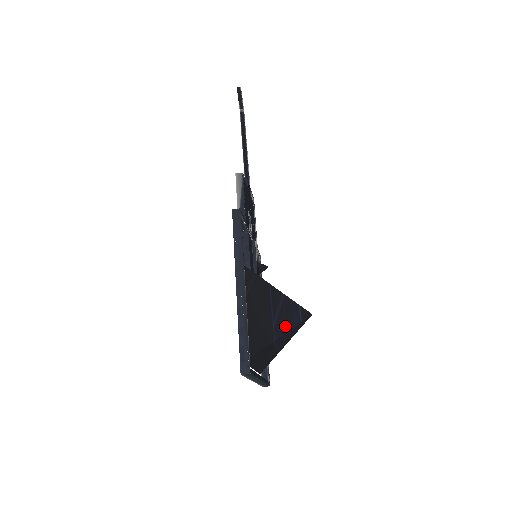
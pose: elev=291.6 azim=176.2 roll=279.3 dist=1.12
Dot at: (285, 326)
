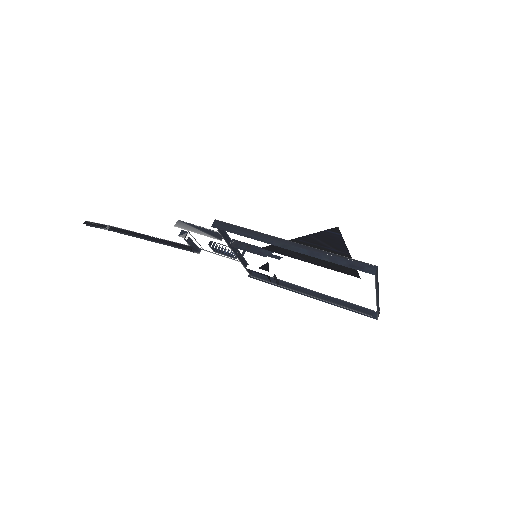
Dot at: (340, 244)
